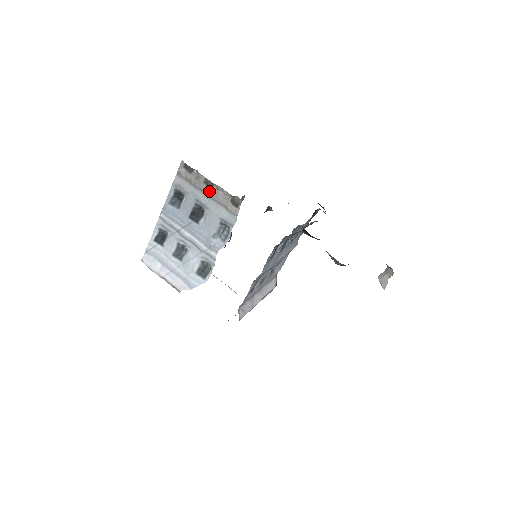
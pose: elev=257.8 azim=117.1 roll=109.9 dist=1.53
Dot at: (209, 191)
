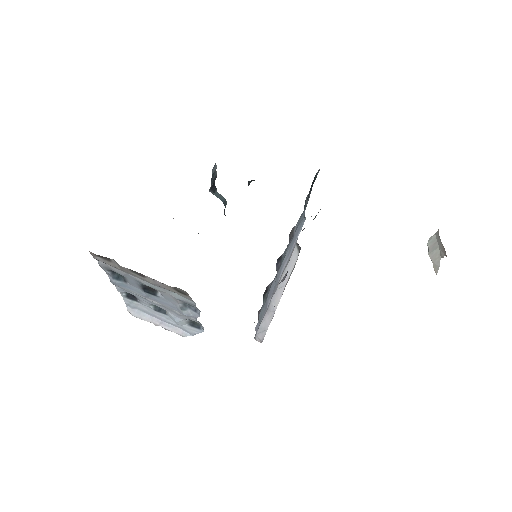
Dot at: (144, 279)
